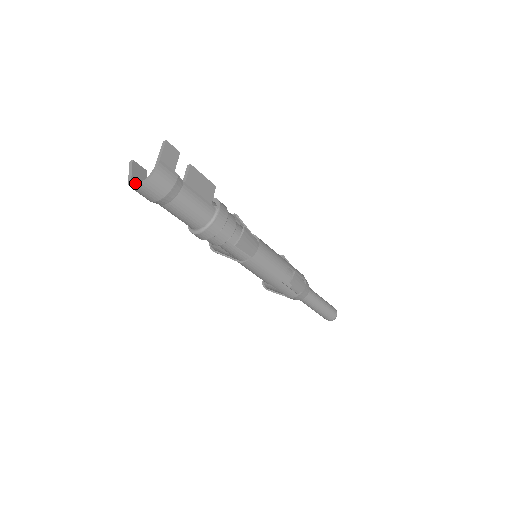
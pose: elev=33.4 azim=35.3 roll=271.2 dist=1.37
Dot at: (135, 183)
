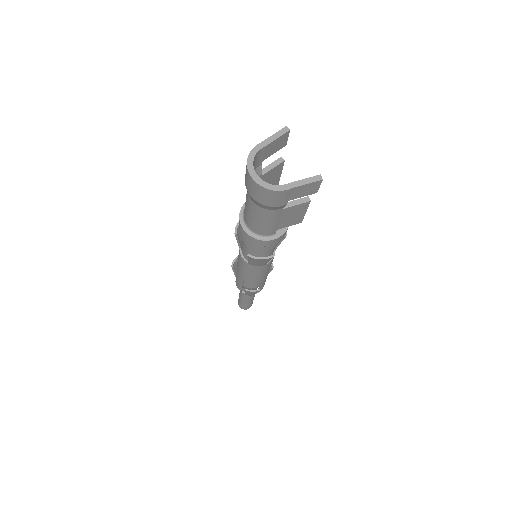
Dot at: (258, 155)
